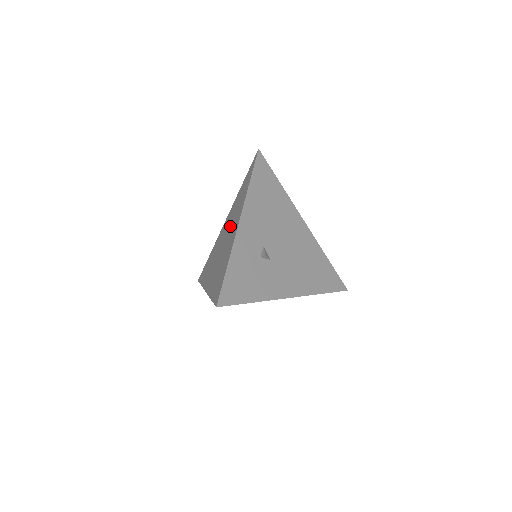
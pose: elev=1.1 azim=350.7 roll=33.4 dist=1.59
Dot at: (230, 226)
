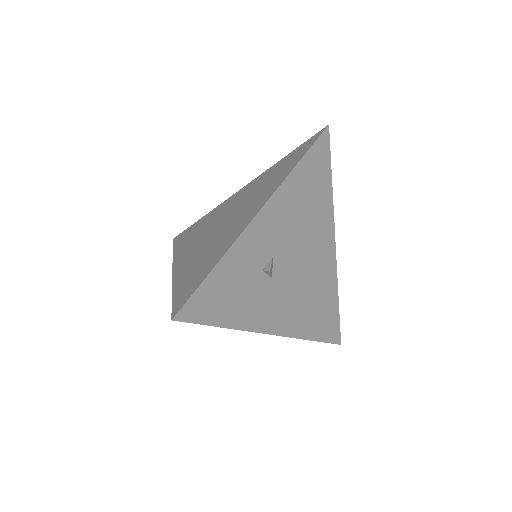
Dot at: (243, 205)
